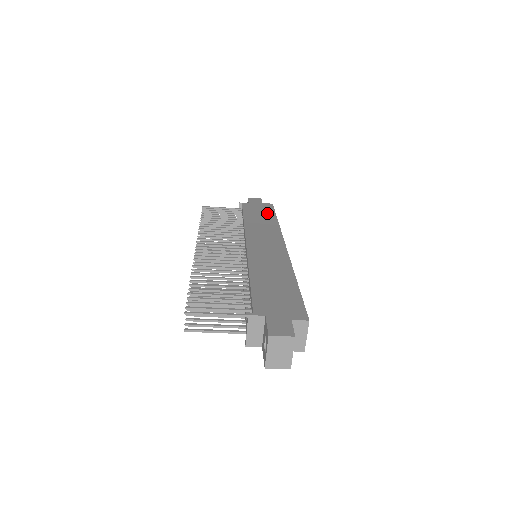
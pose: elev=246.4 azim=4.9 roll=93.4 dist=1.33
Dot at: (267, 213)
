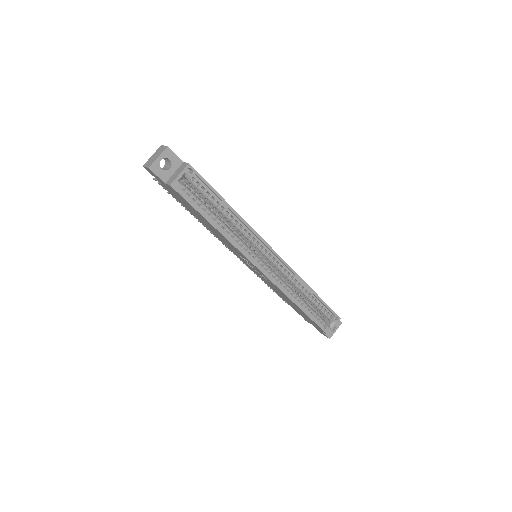
Dot at: occluded
